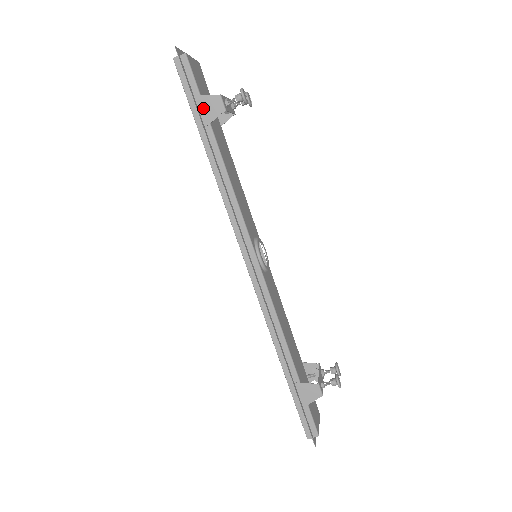
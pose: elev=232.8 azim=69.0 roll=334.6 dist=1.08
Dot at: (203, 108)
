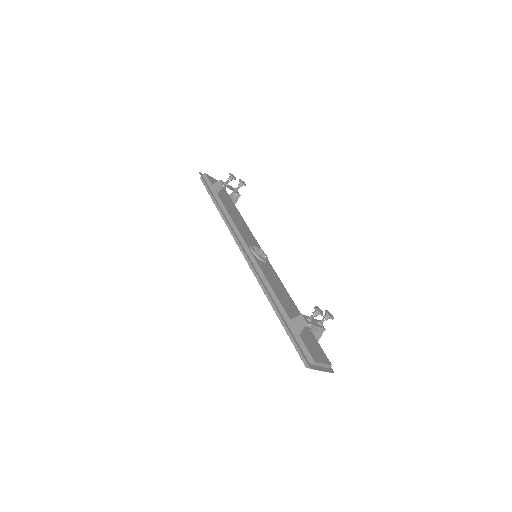
Dot at: (213, 190)
